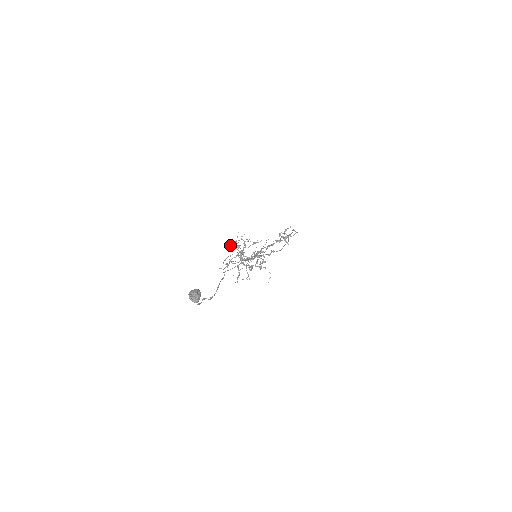
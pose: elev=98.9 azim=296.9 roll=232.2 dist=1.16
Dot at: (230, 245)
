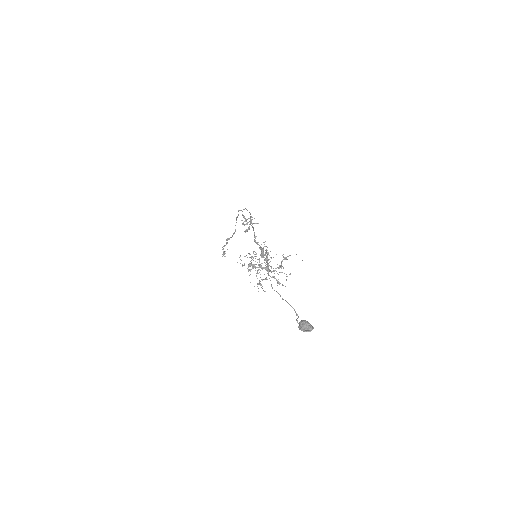
Dot at: occluded
